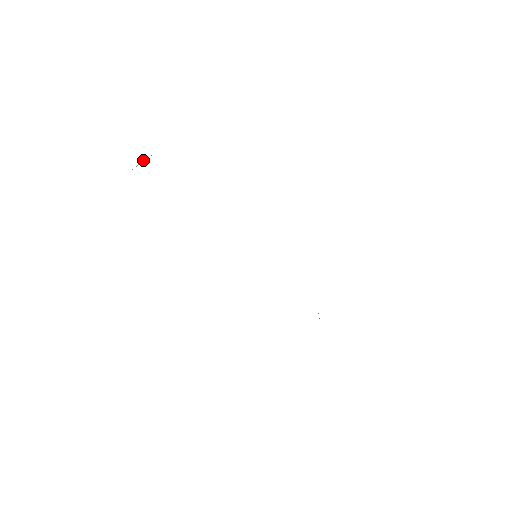
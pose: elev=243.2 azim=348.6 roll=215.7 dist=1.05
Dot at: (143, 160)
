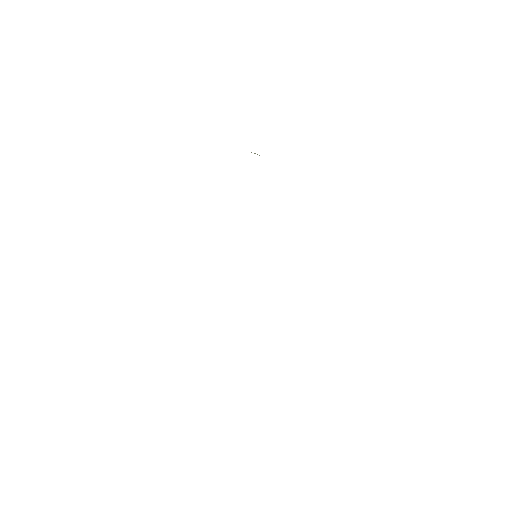
Dot at: occluded
